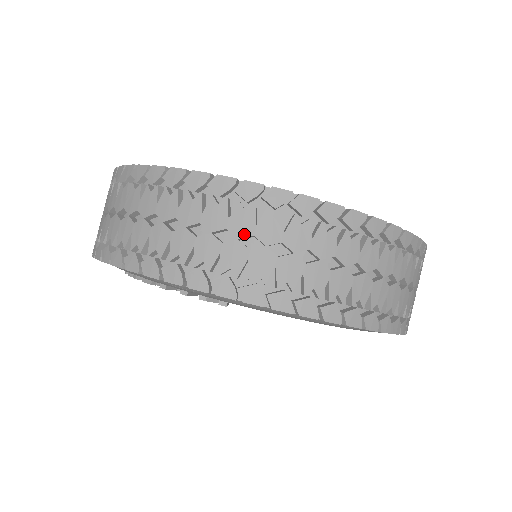
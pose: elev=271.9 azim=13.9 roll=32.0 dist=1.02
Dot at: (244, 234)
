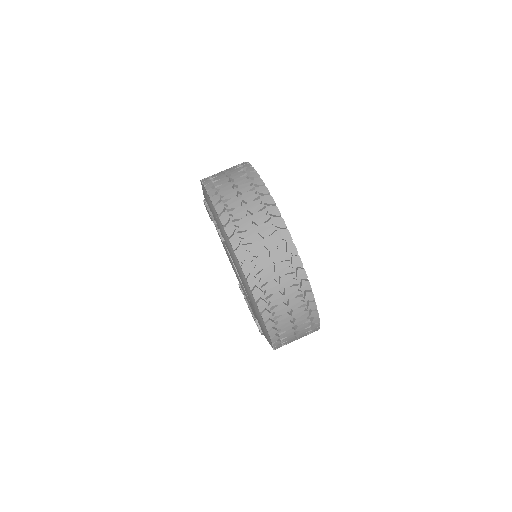
Dot at: (256, 221)
